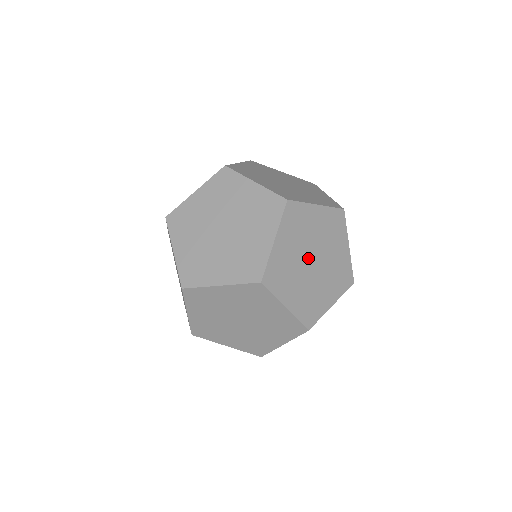
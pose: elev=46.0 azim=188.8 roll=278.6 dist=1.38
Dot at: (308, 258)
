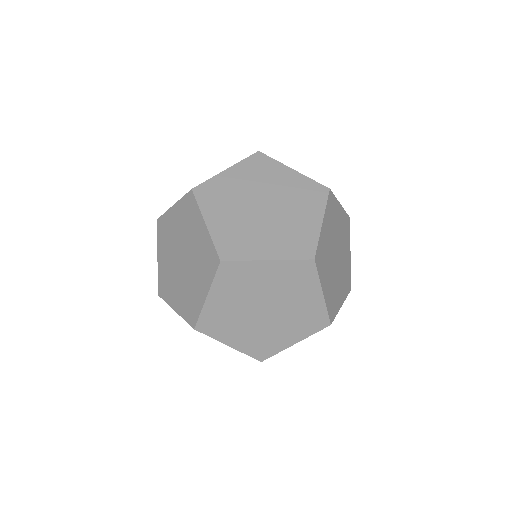
Dot at: (265, 303)
